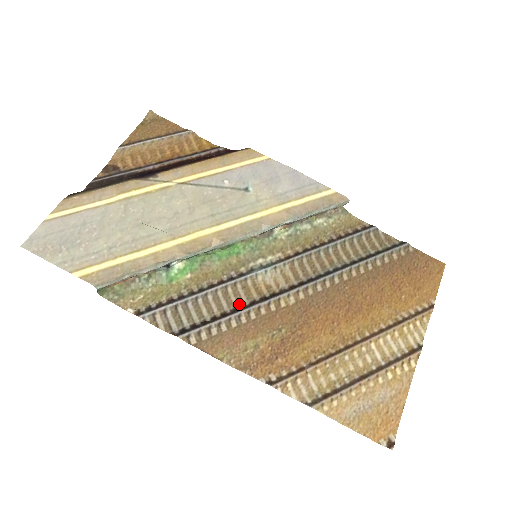
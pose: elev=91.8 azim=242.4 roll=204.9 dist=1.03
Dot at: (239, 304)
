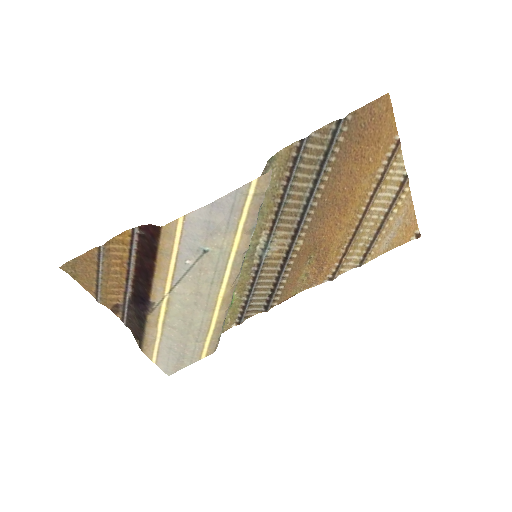
Dot at: (275, 273)
